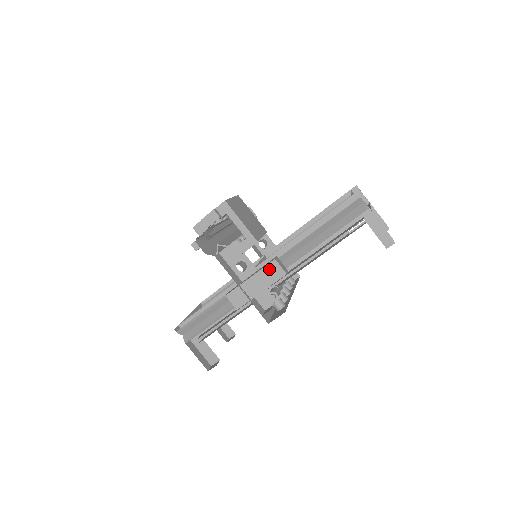
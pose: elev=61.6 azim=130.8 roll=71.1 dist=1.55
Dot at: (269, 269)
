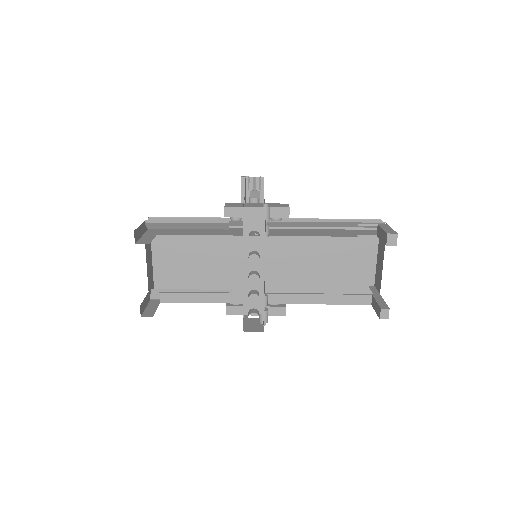
Dot at: (278, 204)
